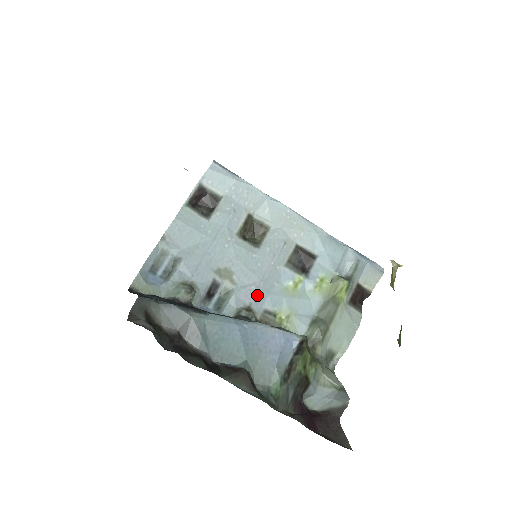
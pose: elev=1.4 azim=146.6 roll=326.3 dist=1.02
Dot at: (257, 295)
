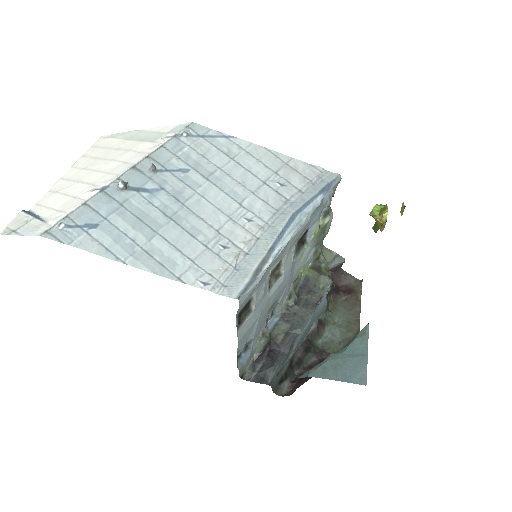
Dot at: (289, 287)
